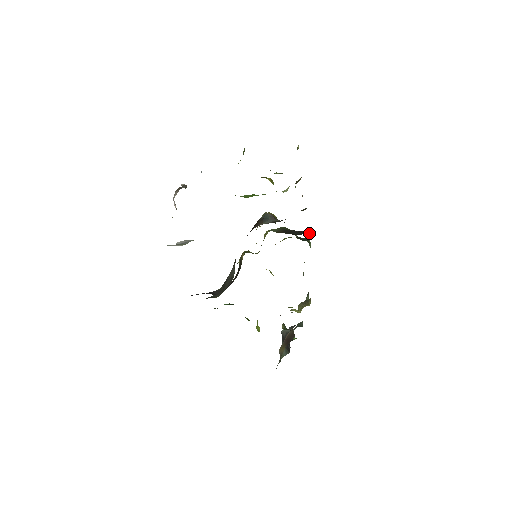
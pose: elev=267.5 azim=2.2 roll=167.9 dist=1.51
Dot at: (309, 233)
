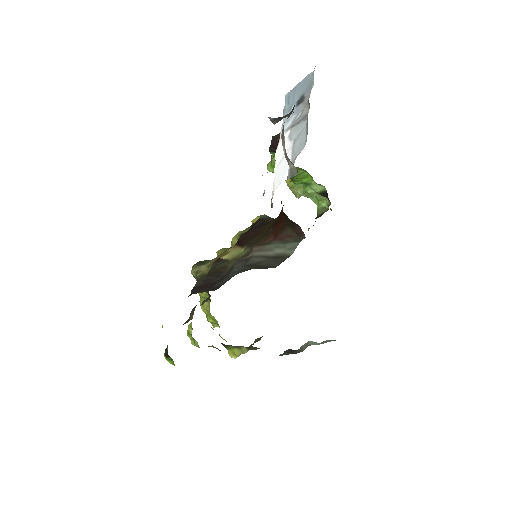
Dot at: occluded
